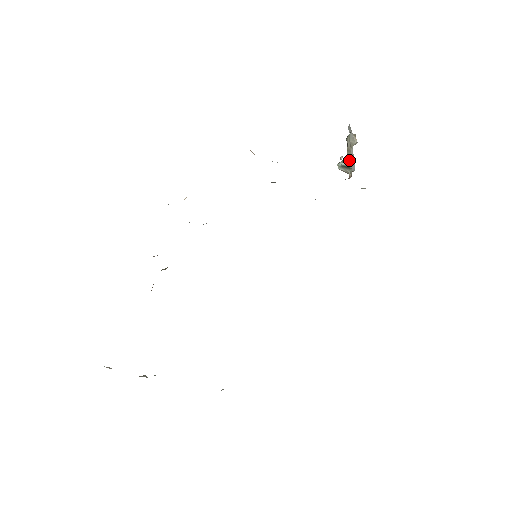
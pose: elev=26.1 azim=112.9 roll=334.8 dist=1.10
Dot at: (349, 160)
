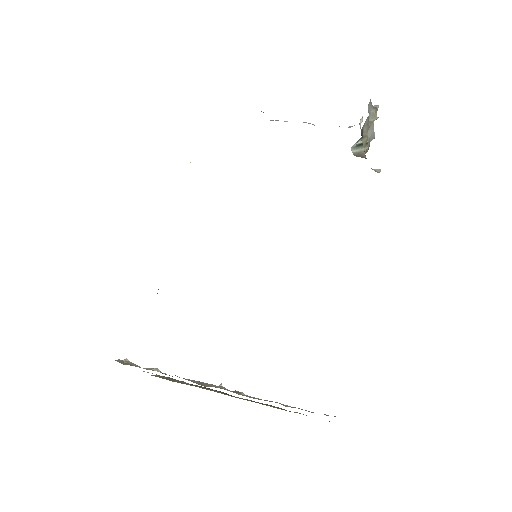
Dot at: occluded
